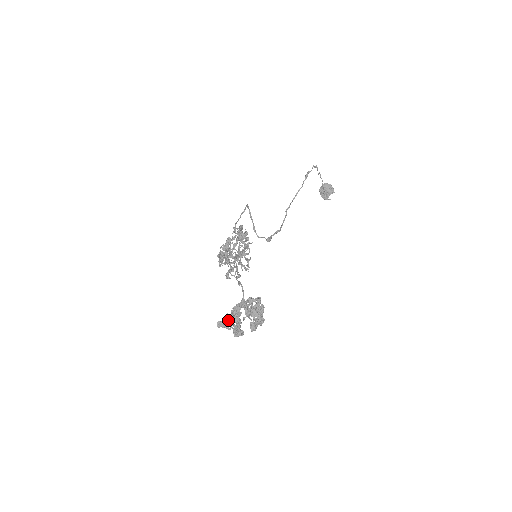
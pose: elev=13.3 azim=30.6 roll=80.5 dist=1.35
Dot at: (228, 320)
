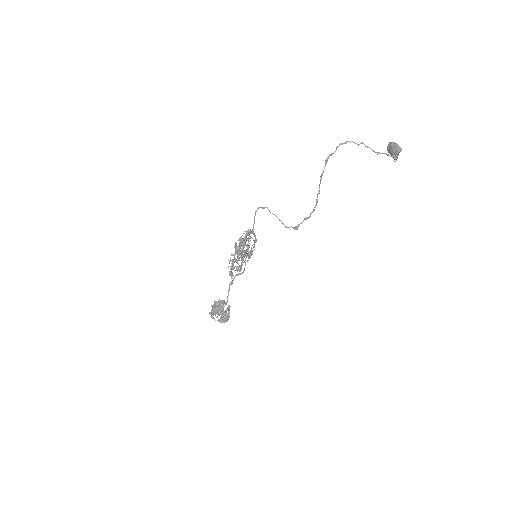
Dot at: (211, 313)
